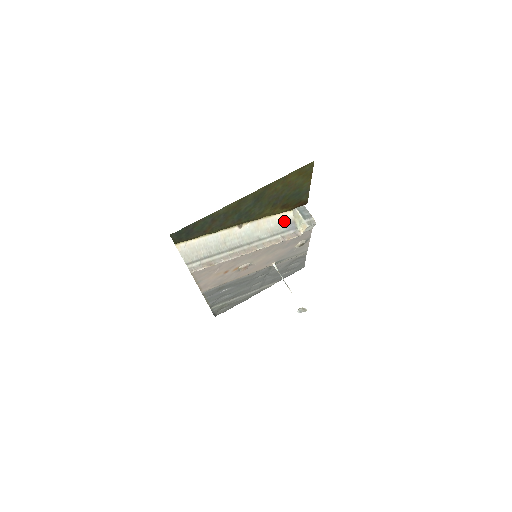
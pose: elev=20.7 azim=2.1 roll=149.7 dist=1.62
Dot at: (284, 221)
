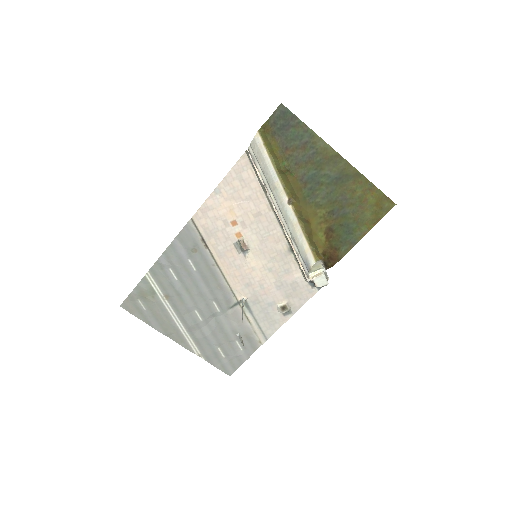
Dot at: (306, 256)
